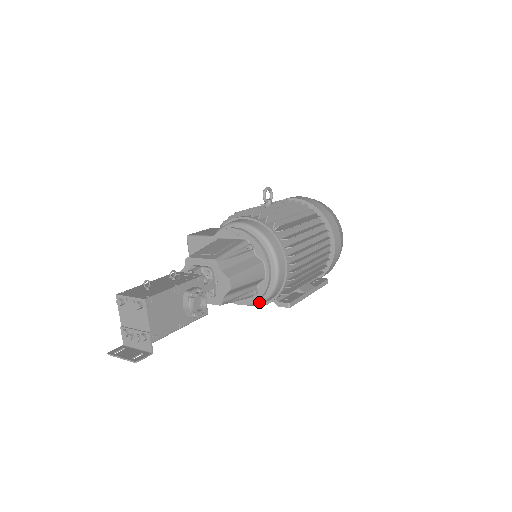
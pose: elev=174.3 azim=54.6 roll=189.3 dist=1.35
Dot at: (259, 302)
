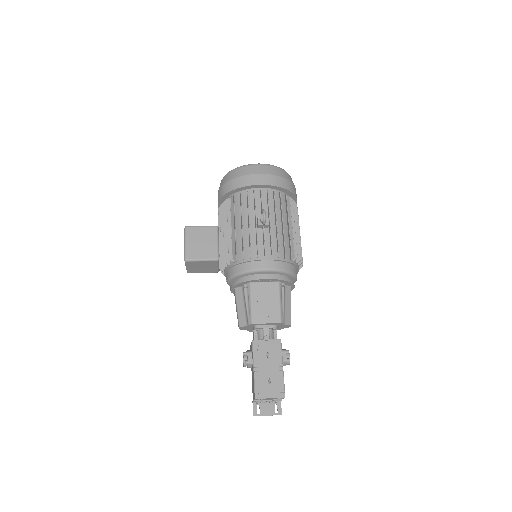
Dot at: occluded
